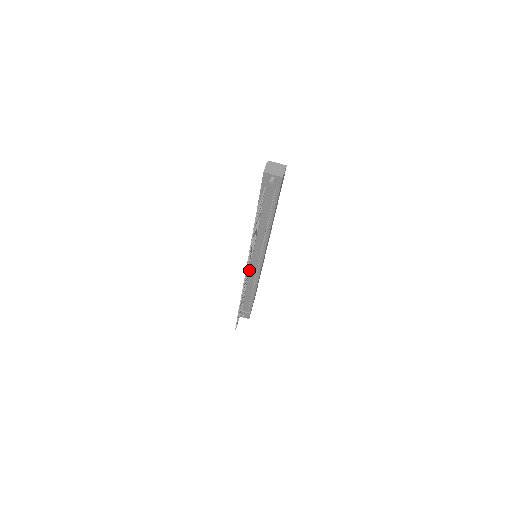
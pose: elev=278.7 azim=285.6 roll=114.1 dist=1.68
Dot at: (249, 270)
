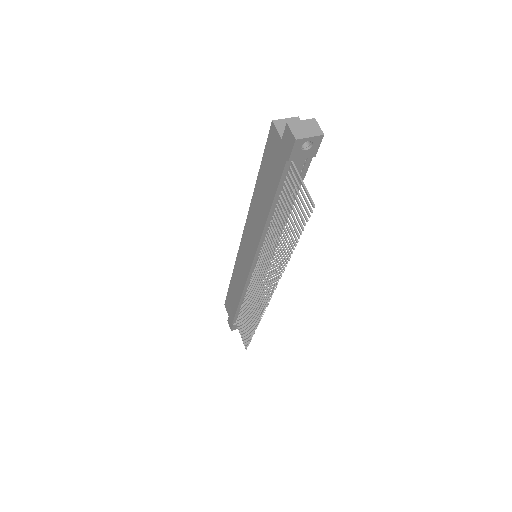
Dot at: (253, 277)
